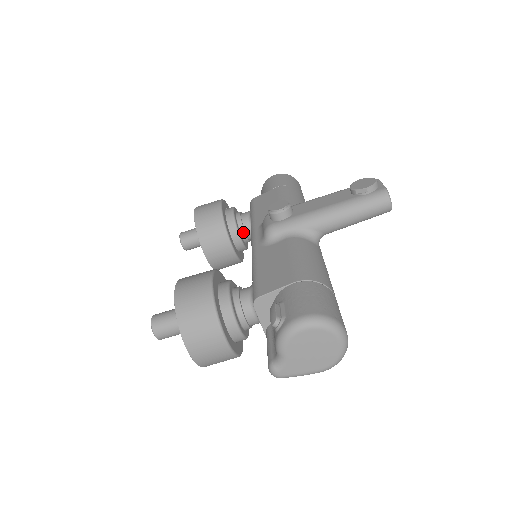
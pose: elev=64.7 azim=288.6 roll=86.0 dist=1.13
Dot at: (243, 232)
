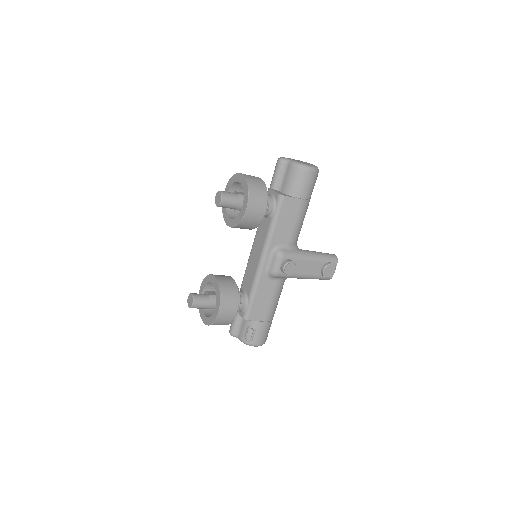
Dot at: occluded
